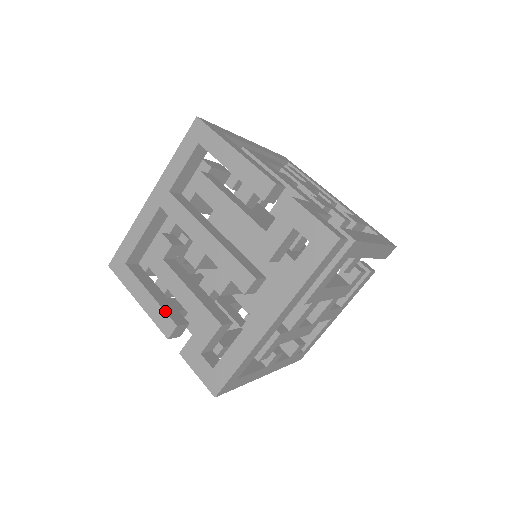
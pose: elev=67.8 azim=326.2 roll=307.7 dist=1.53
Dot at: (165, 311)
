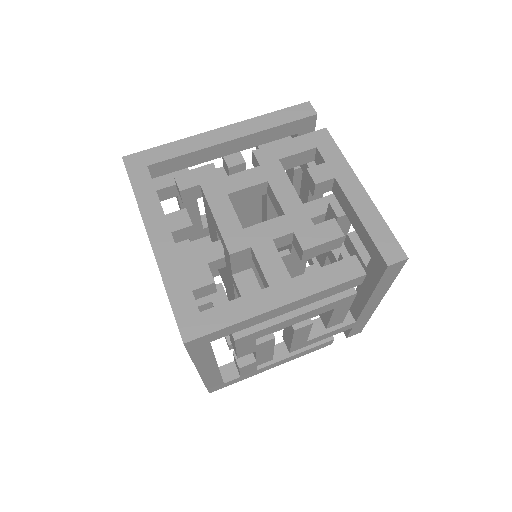
Dot at: occluded
